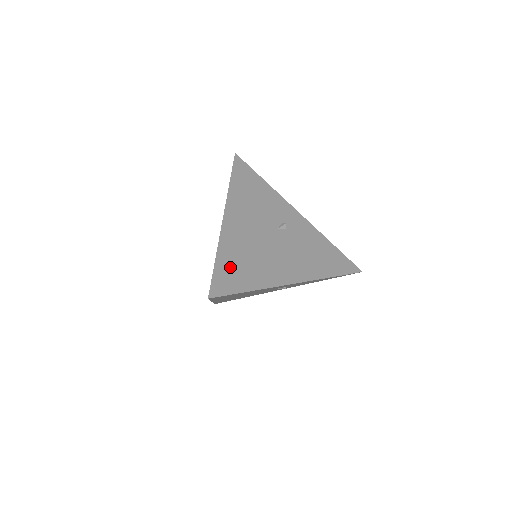
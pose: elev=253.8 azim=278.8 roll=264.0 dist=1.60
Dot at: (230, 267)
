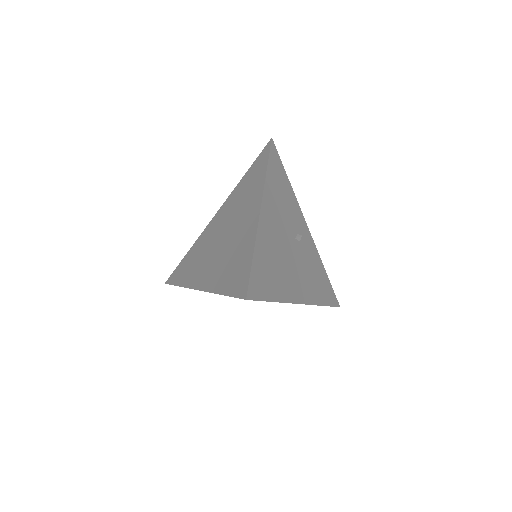
Dot at: (263, 268)
